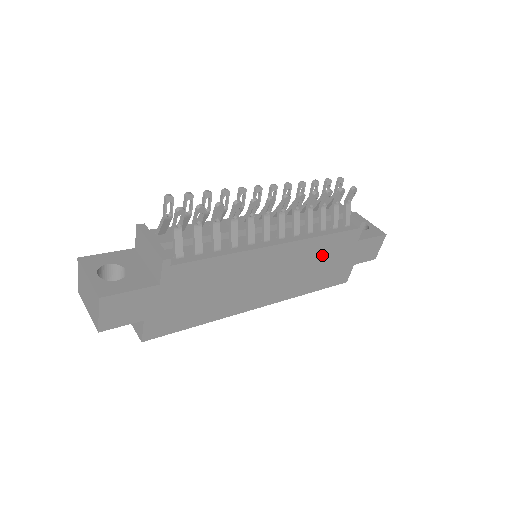
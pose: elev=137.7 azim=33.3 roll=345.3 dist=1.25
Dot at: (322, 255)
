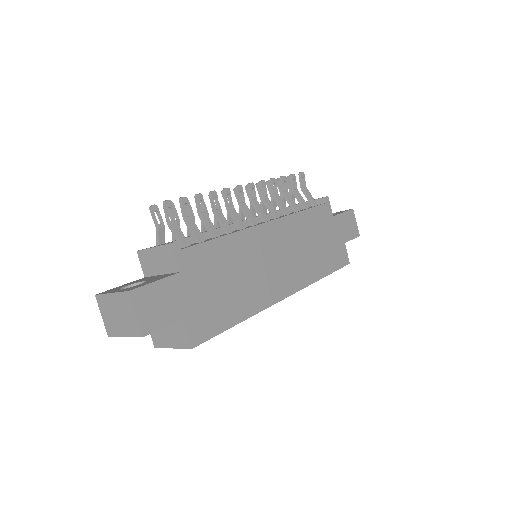
Dot at: (311, 233)
